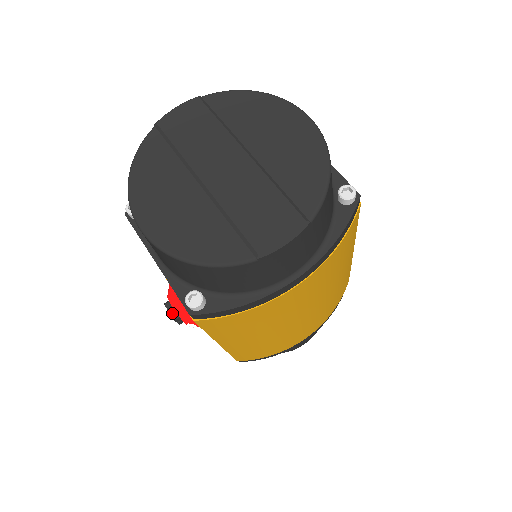
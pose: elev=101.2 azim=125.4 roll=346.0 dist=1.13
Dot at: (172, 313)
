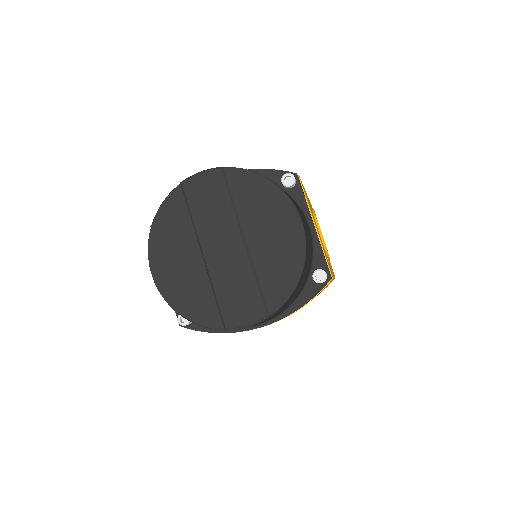
Dot at: occluded
